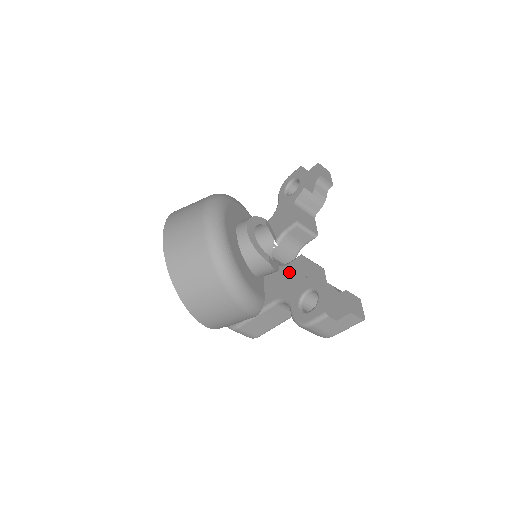
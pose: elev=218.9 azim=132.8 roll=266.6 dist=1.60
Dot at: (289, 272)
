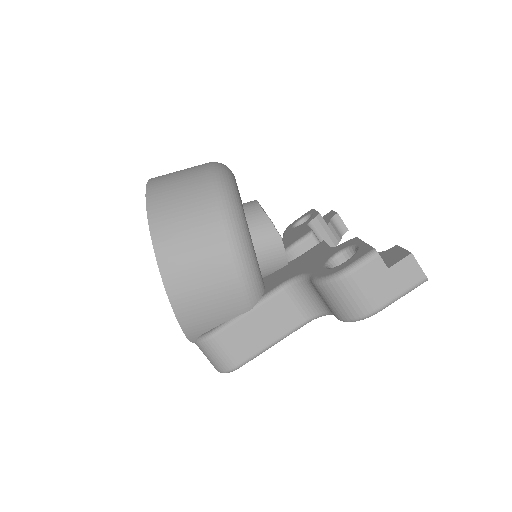
Dot at: (305, 257)
